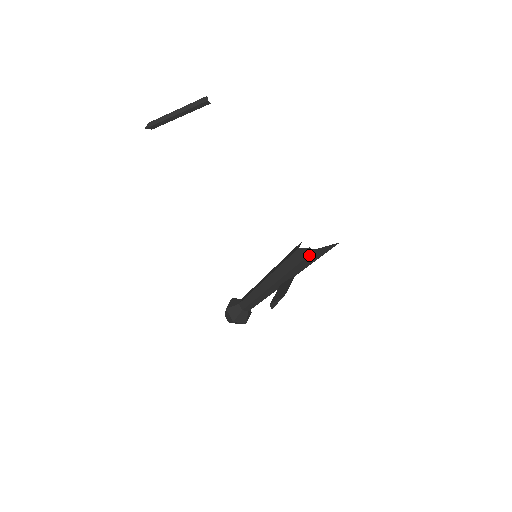
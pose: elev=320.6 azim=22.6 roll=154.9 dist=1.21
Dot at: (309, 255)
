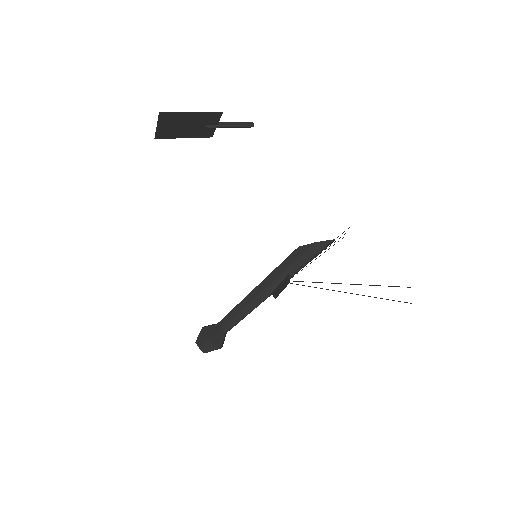
Dot at: (308, 249)
